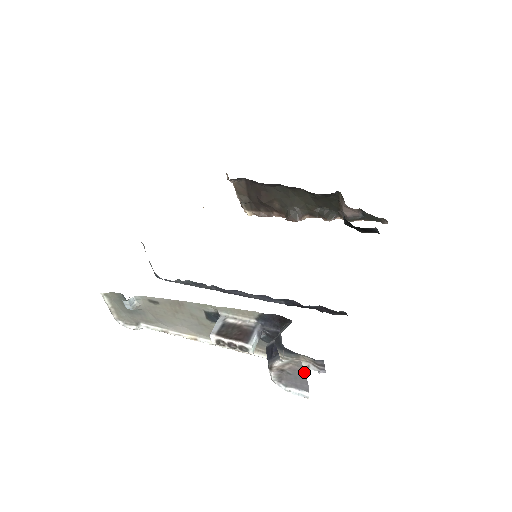
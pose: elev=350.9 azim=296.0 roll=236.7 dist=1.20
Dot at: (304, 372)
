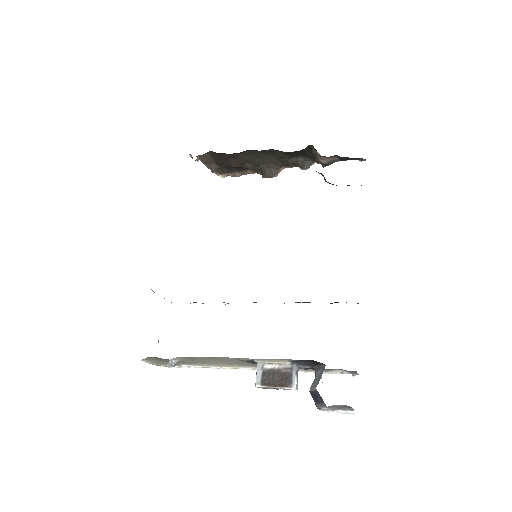
Dot at: (348, 406)
